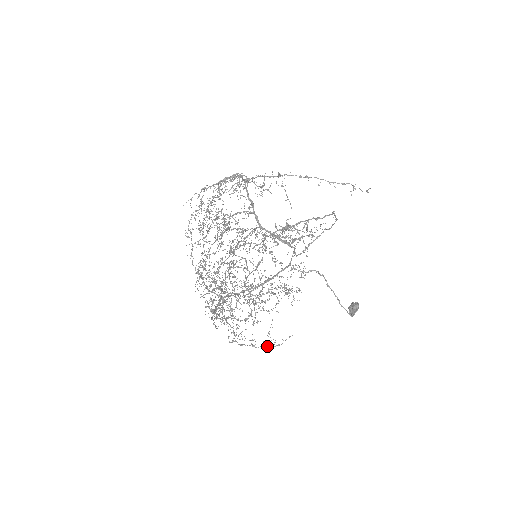
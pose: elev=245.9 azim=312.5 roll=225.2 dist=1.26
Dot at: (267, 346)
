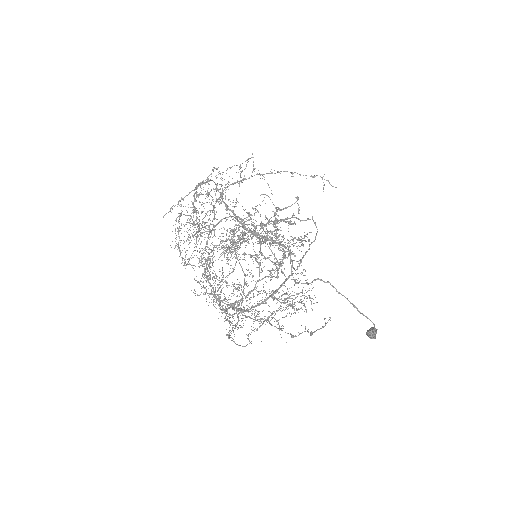
Dot at: occluded
